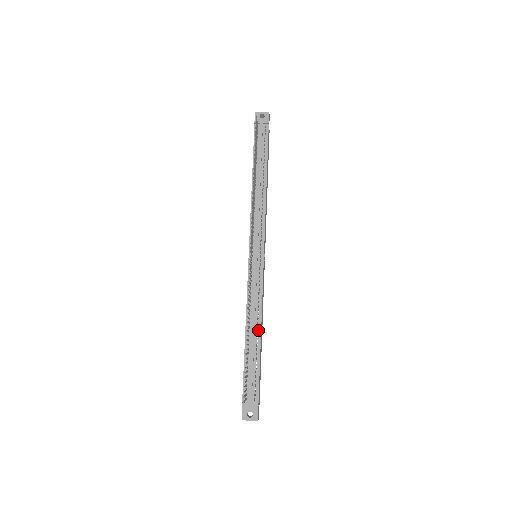
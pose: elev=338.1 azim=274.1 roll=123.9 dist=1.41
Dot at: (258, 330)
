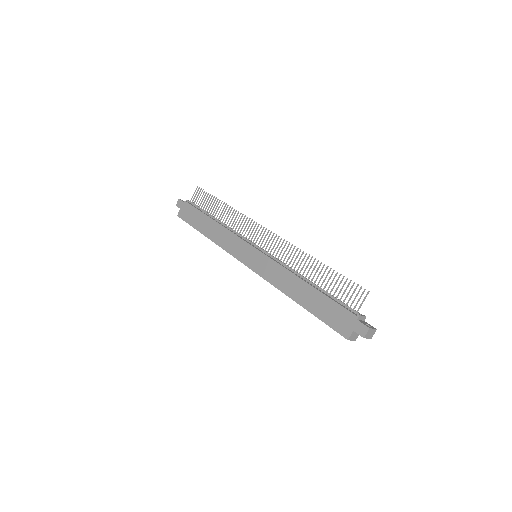
Dot at: occluded
